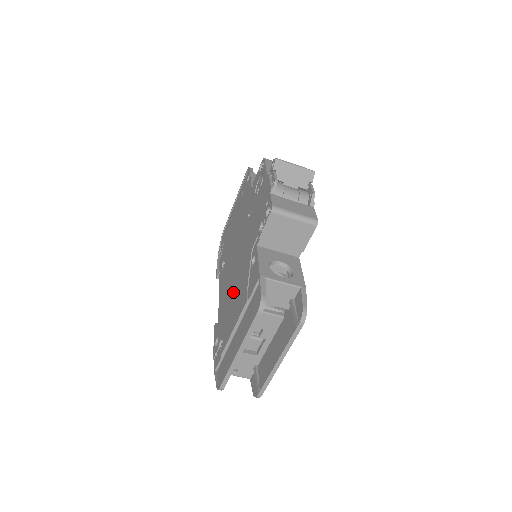
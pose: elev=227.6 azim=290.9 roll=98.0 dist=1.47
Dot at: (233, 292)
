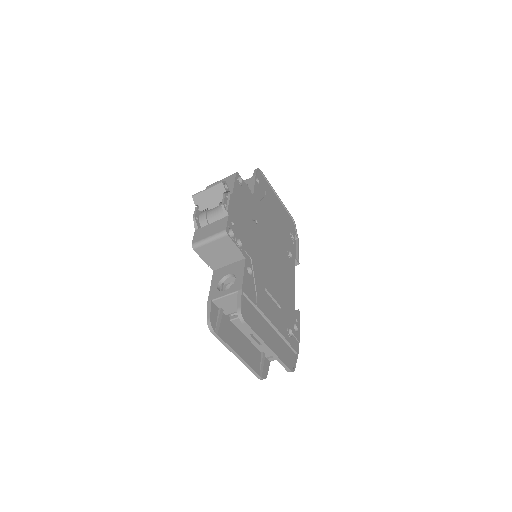
Dot at: occluded
